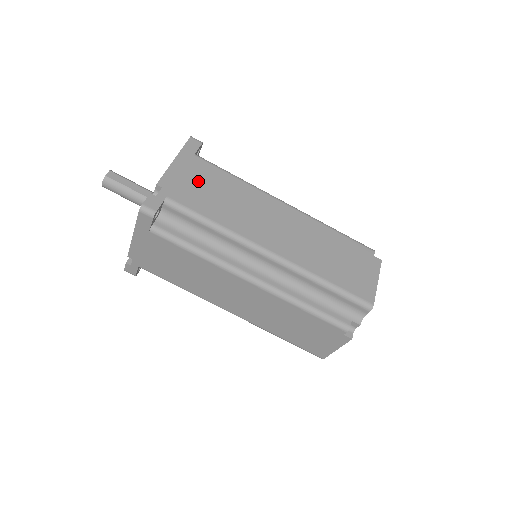
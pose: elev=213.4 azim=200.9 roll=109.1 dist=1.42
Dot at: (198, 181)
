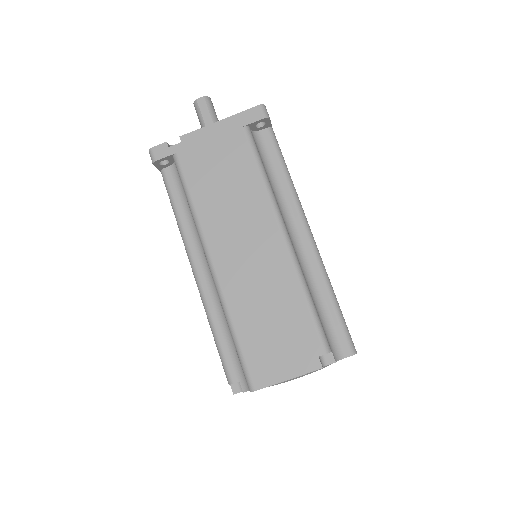
Dot at: (218, 155)
